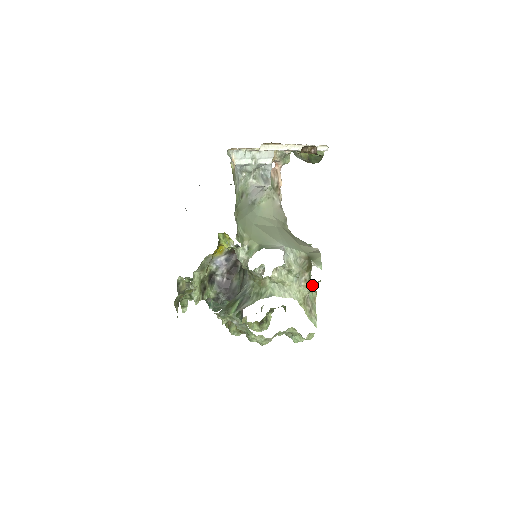
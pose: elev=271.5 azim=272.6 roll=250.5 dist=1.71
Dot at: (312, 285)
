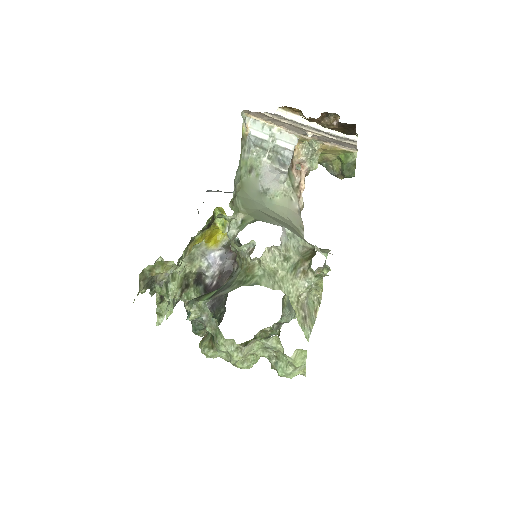
Dot at: (311, 279)
